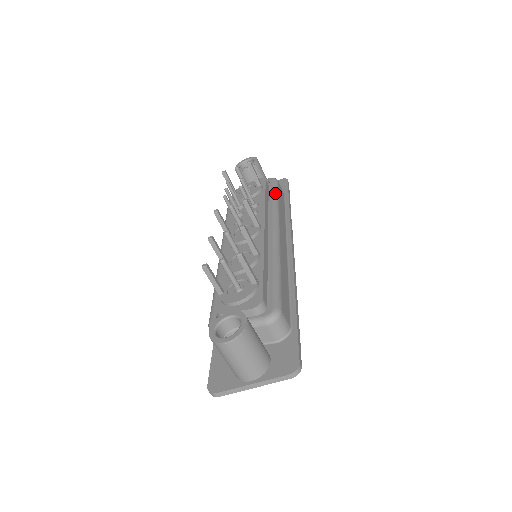
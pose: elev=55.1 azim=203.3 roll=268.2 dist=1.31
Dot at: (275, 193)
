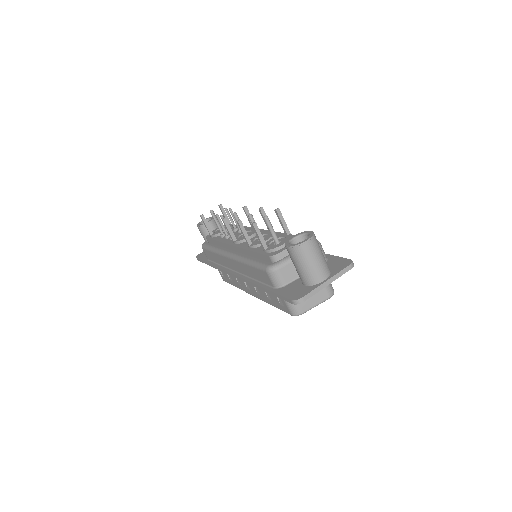
Dot at: occluded
